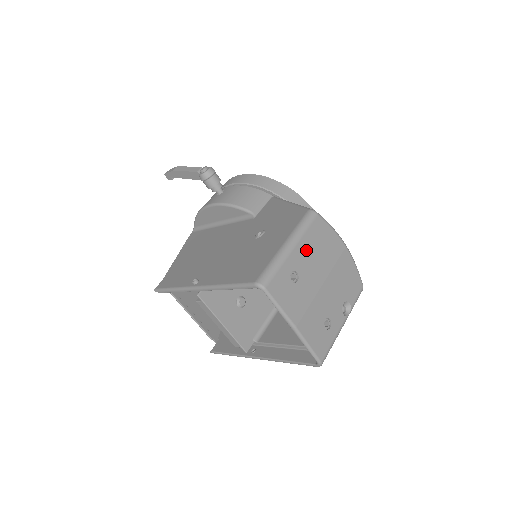
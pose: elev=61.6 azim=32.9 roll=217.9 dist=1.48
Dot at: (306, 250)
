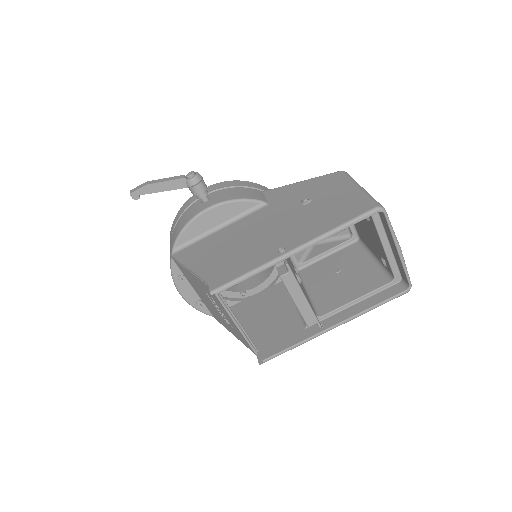
Dot at: occluded
